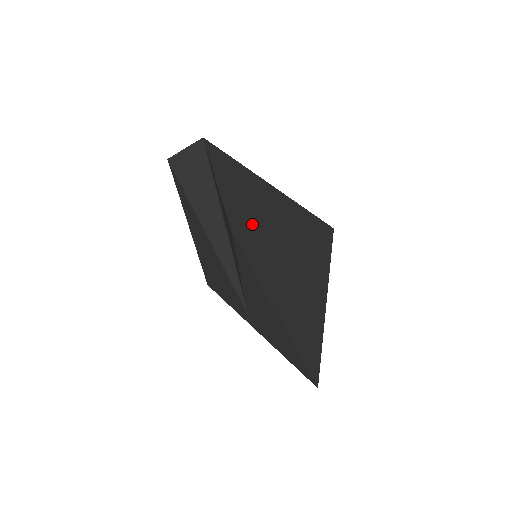
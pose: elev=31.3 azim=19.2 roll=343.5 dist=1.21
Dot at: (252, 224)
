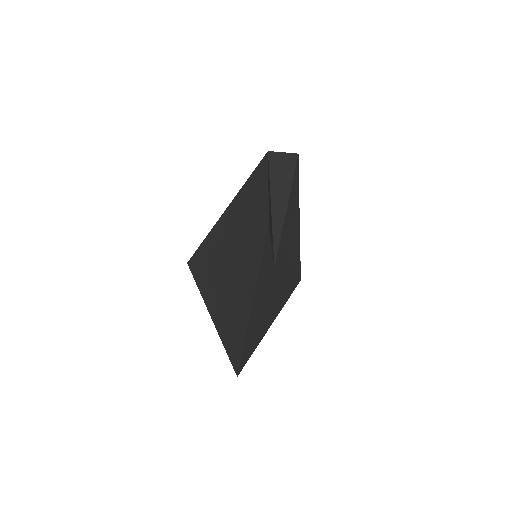
Dot at: occluded
